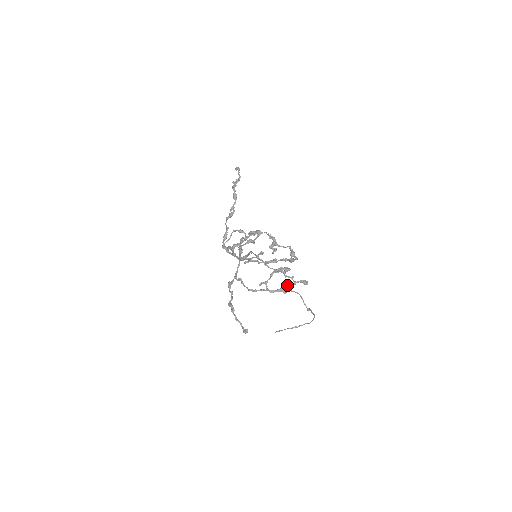
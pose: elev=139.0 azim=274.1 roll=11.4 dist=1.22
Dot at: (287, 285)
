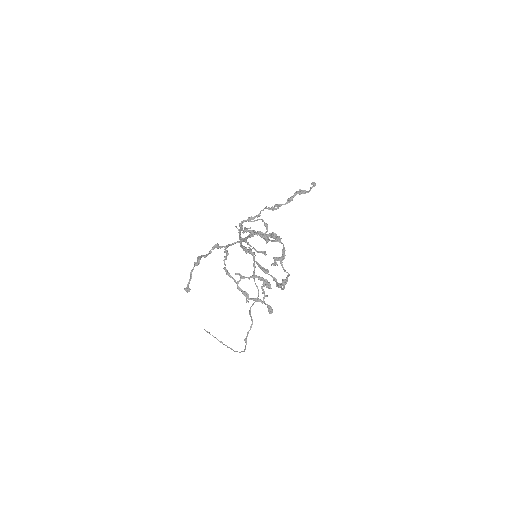
Dot at: occluded
